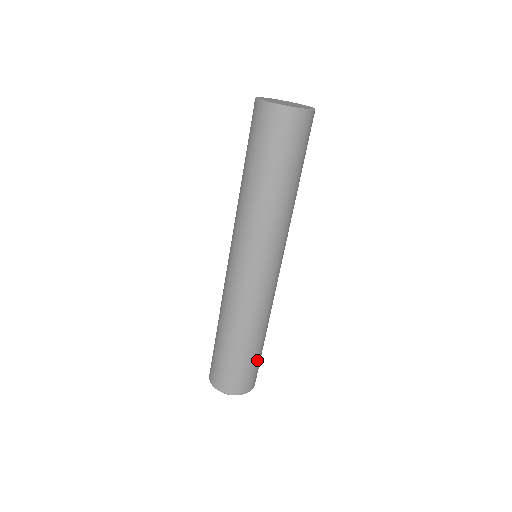
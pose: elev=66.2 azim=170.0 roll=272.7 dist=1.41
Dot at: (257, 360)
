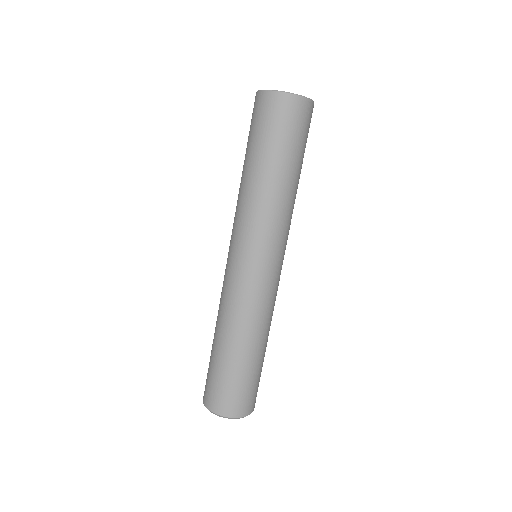
Dot at: occluded
